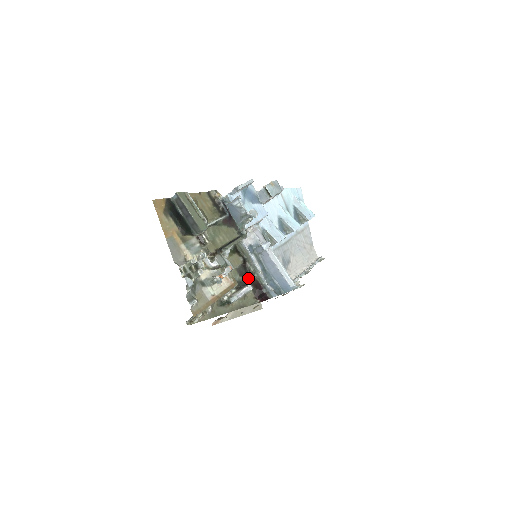
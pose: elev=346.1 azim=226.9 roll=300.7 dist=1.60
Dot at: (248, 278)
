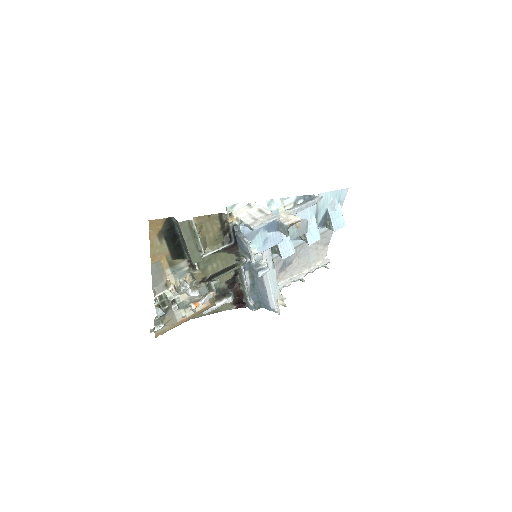
Dot at: (233, 287)
